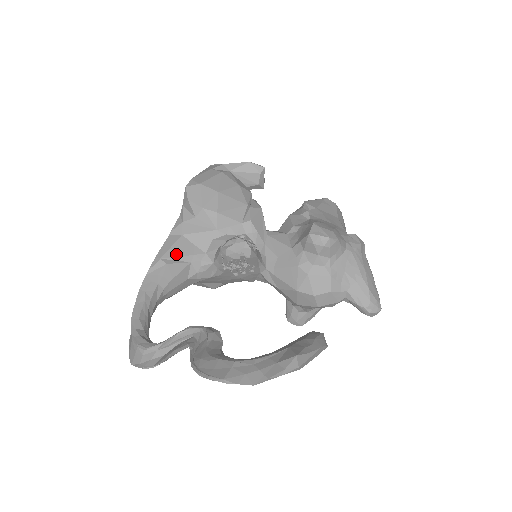
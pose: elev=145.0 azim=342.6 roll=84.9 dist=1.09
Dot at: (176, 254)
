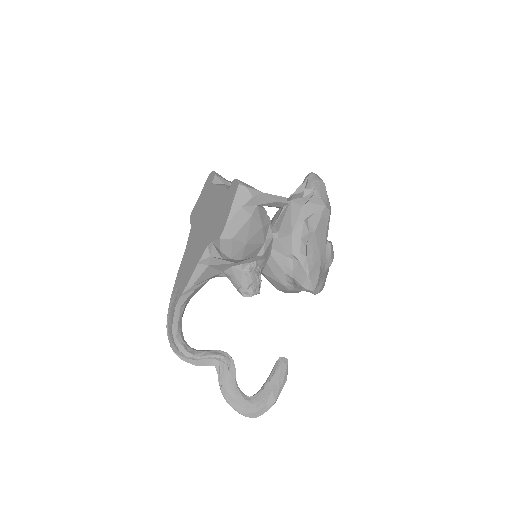
Dot at: (202, 280)
